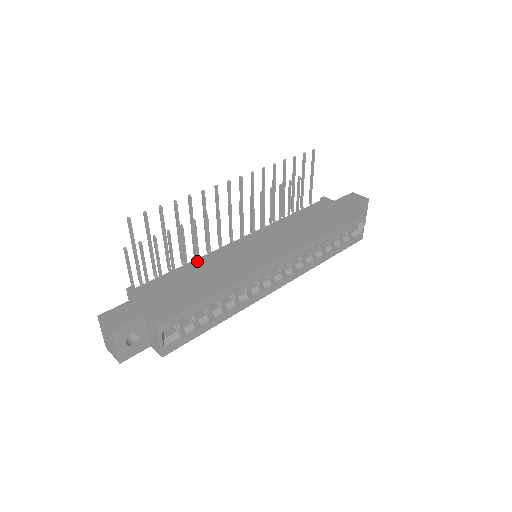
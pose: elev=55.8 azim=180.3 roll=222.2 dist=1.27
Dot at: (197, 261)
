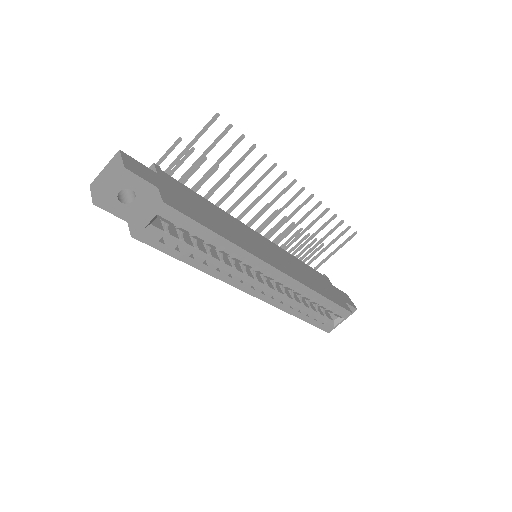
Dot at: (218, 208)
